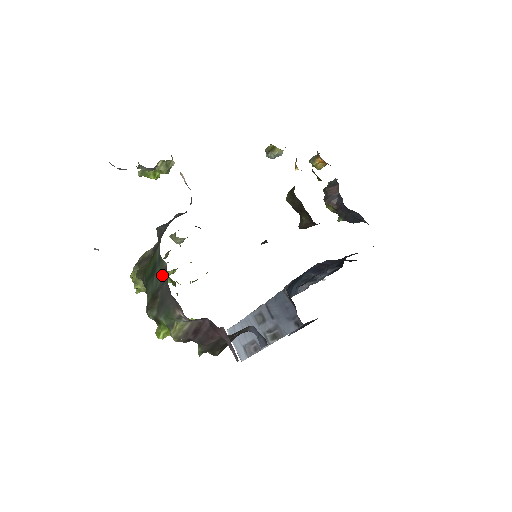
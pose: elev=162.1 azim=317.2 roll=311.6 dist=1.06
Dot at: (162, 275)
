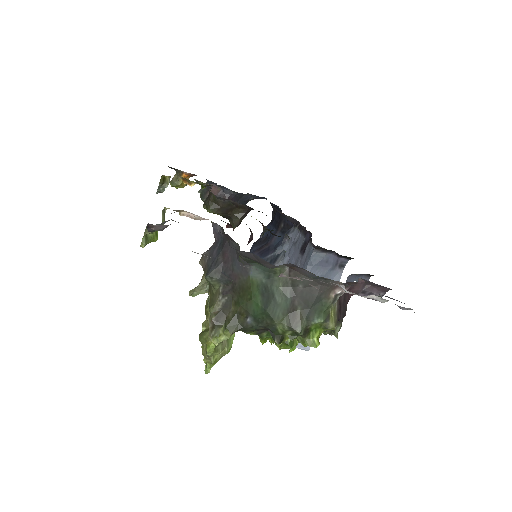
Dot at: (287, 284)
